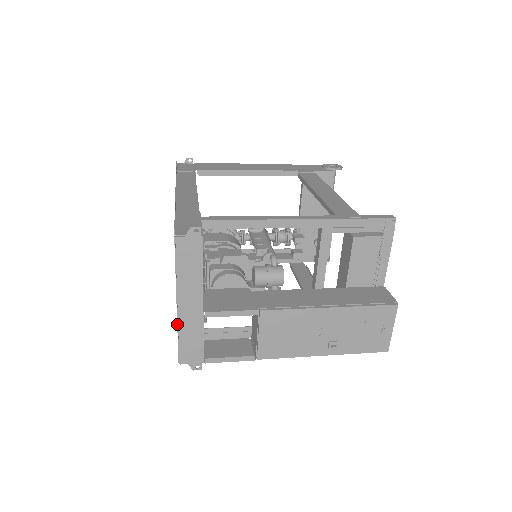
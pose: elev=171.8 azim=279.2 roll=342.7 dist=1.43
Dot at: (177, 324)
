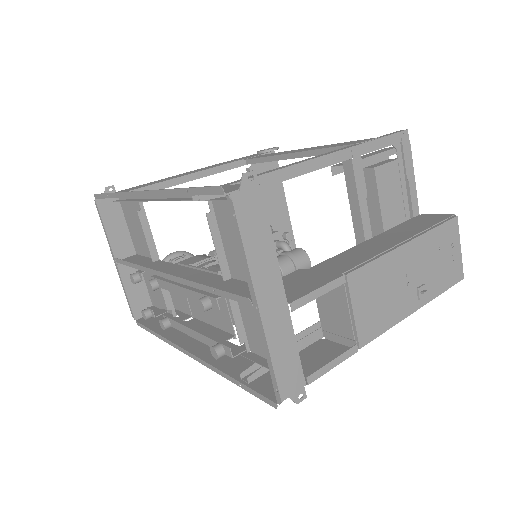
Dot at: (265, 336)
